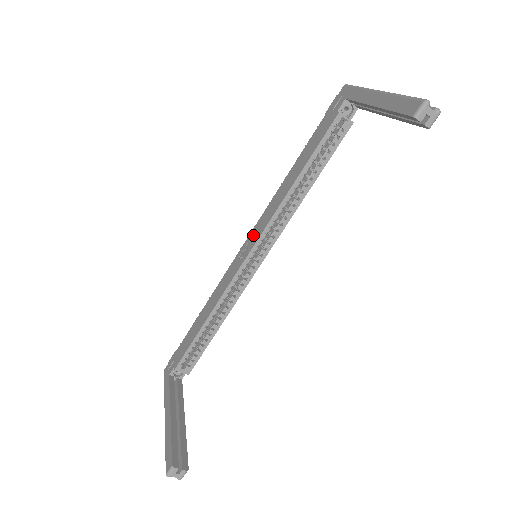
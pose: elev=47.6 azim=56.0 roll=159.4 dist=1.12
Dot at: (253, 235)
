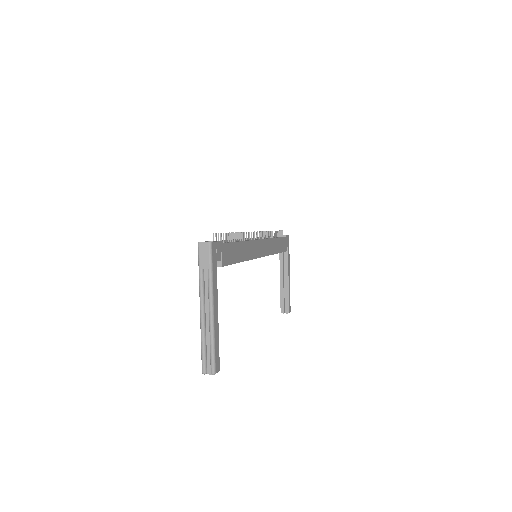
Dot at: occluded
